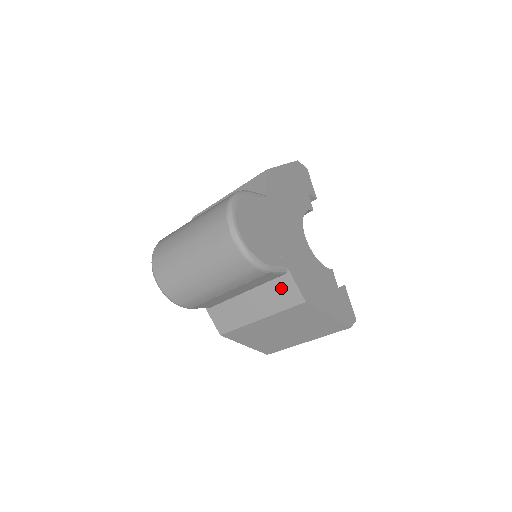
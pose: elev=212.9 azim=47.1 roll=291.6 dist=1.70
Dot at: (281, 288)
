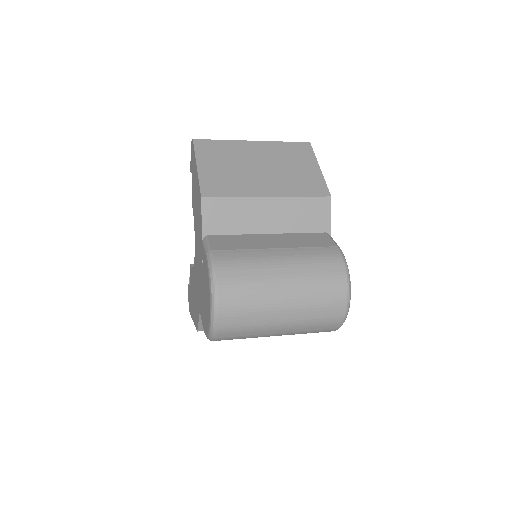
Dot at: occluded
